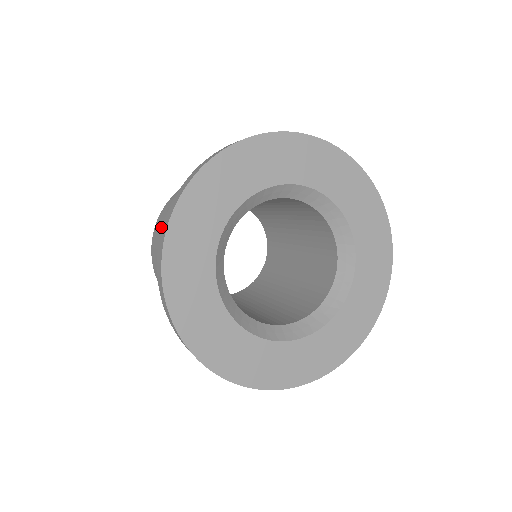
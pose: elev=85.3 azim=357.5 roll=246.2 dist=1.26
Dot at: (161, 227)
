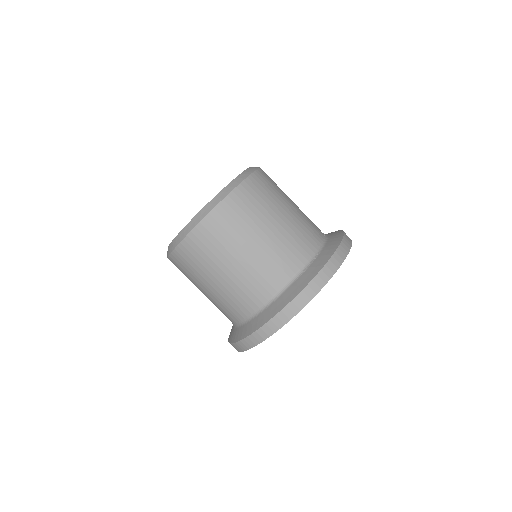
Dot at: (210, 252)
